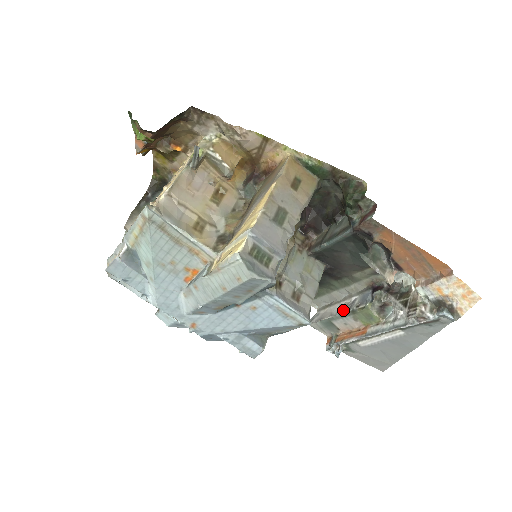
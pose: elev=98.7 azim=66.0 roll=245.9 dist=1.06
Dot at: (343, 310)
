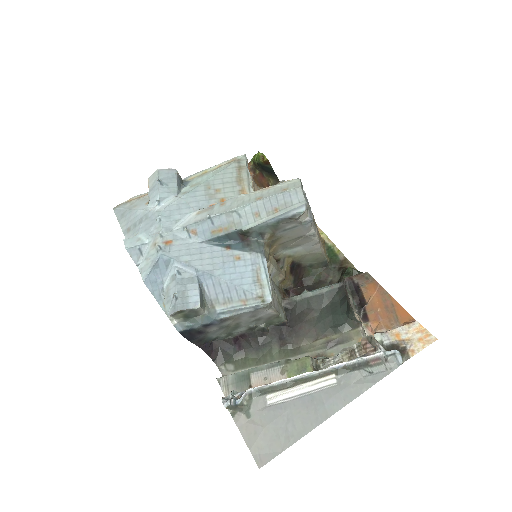
Dot at: (274, 362)
